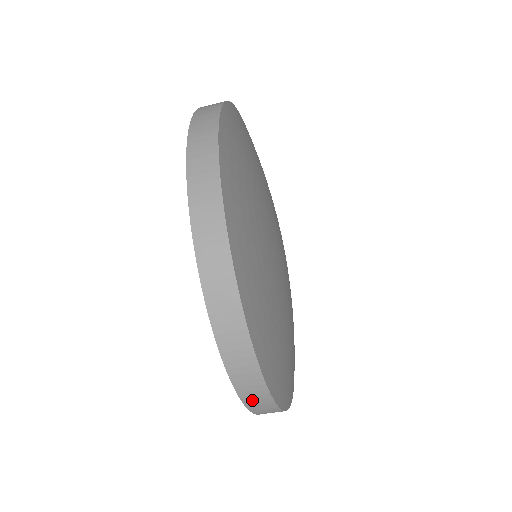
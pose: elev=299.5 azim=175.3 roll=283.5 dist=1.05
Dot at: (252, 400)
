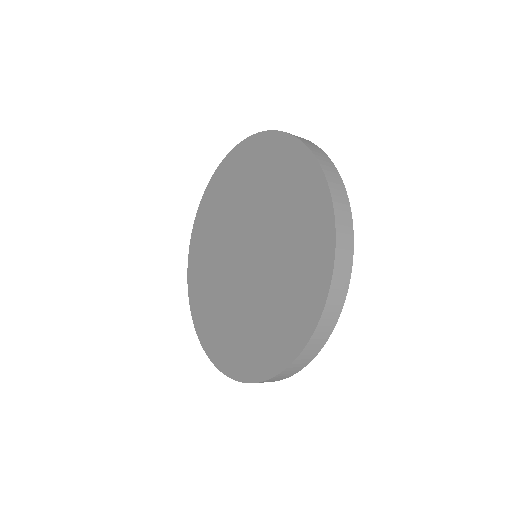
Dot at: occluded
